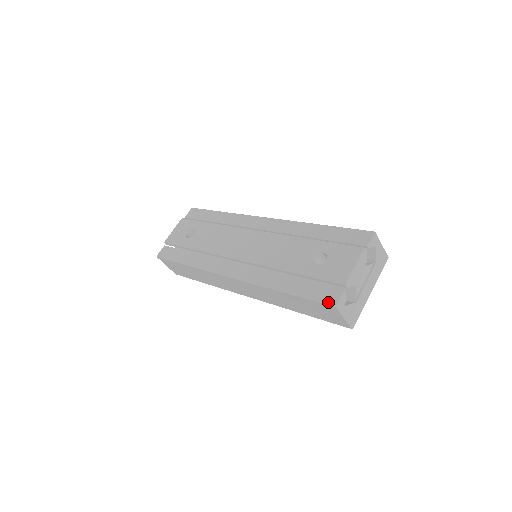
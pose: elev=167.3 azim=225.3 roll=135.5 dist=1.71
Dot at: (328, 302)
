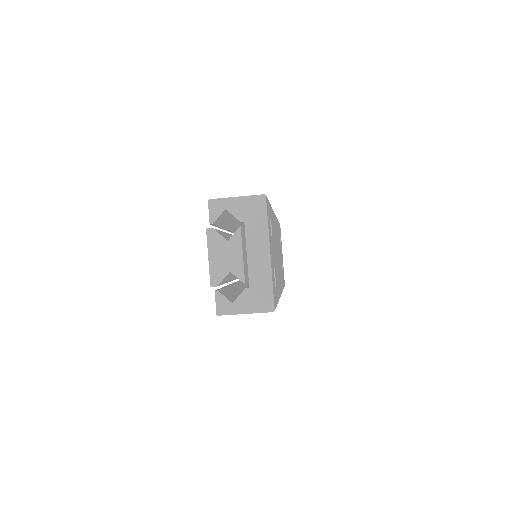
Dot at: occluded
